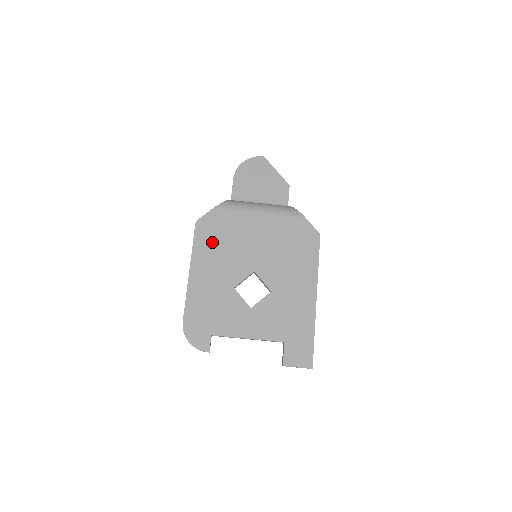
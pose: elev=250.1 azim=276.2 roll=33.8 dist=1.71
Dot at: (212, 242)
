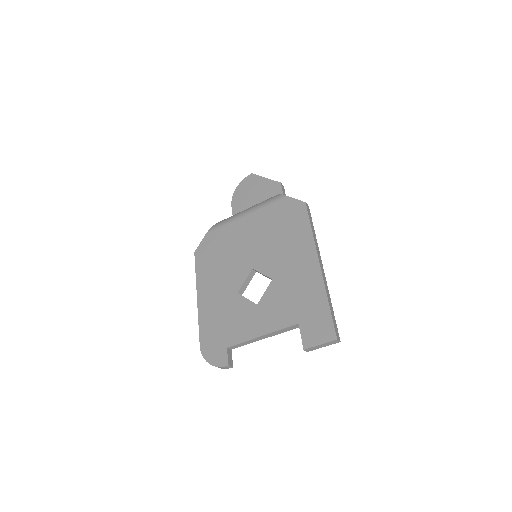
Dot at: (210, 262)
